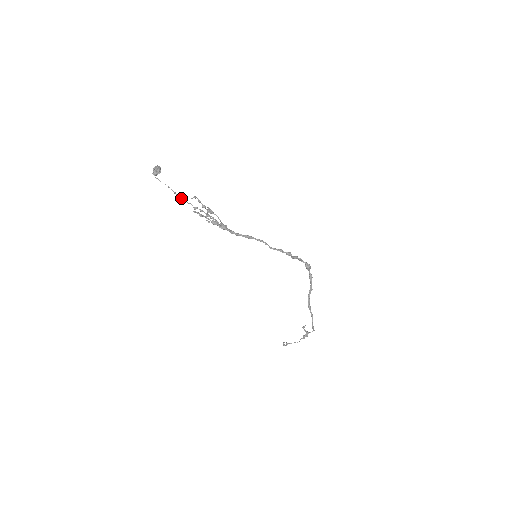
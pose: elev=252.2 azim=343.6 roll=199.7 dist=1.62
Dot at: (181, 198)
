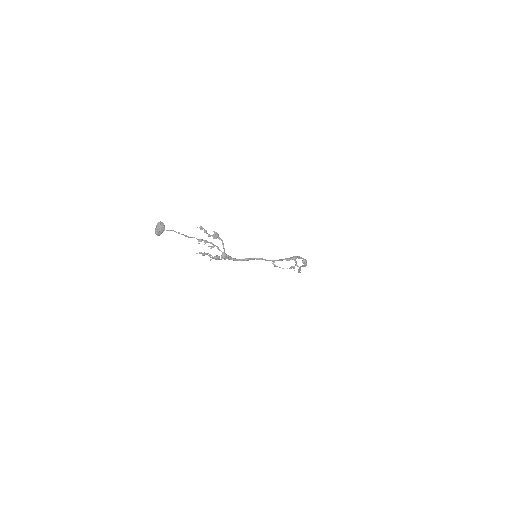
Dot at: (185, 236)
